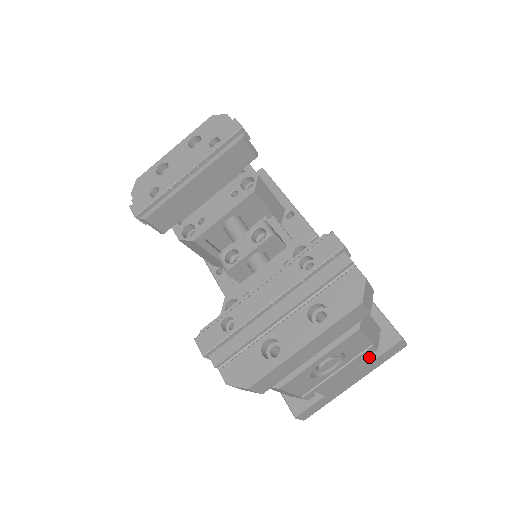
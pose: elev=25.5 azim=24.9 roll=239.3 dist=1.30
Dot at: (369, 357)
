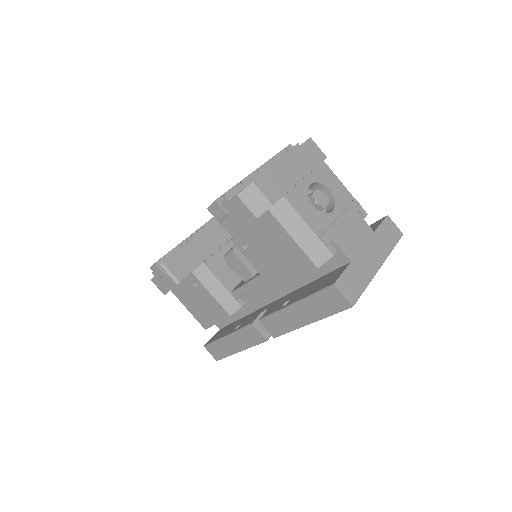
Dot at: occluded
